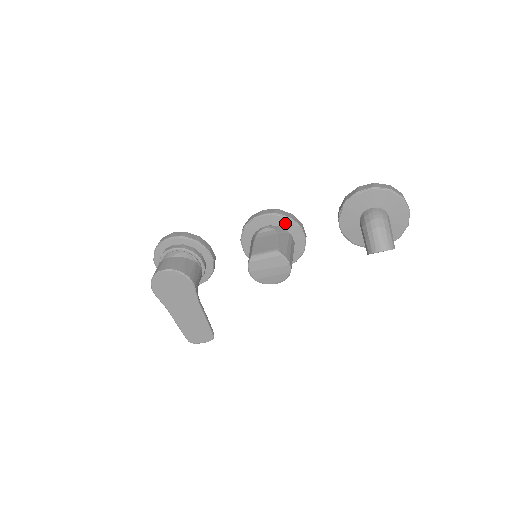
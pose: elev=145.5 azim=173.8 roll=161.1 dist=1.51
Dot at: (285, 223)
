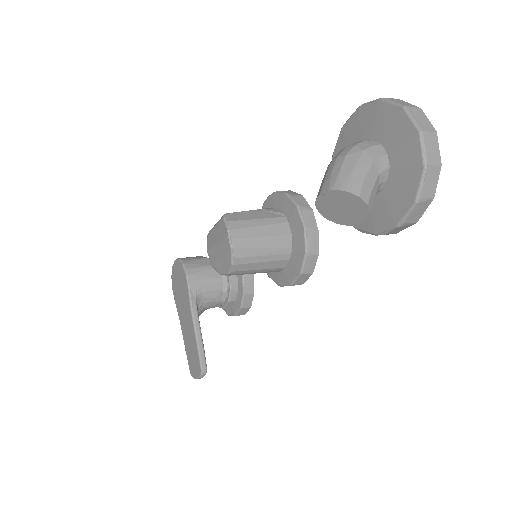
Dot at: (284, 204)
